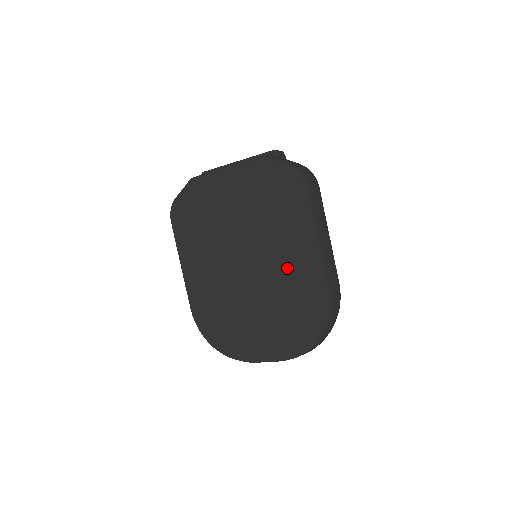
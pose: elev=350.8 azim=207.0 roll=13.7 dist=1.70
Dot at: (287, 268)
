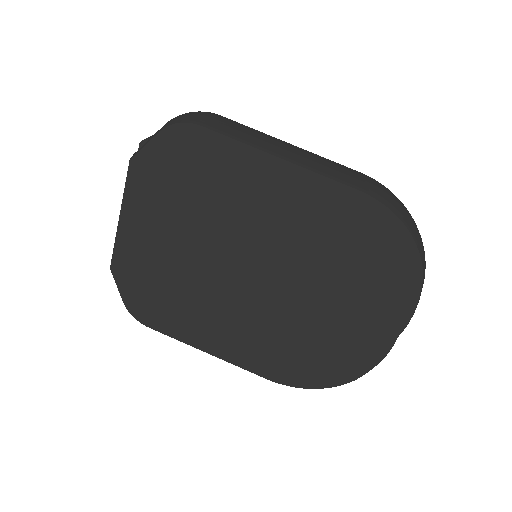
Dot at: (292, 227)
